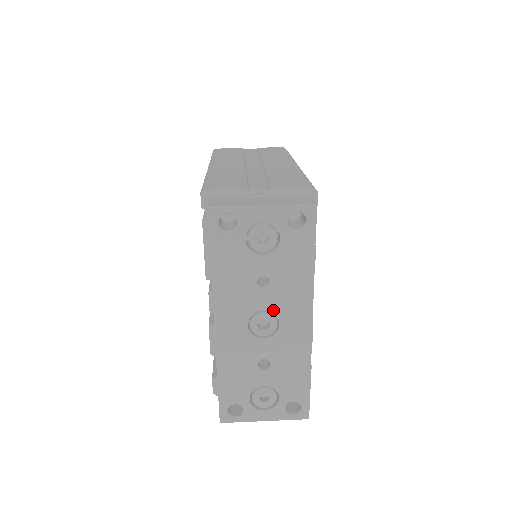
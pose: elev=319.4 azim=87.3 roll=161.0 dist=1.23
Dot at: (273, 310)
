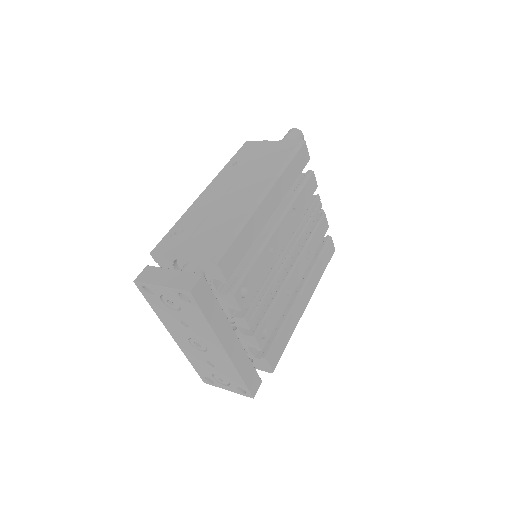
Dot at: (199, 339)
